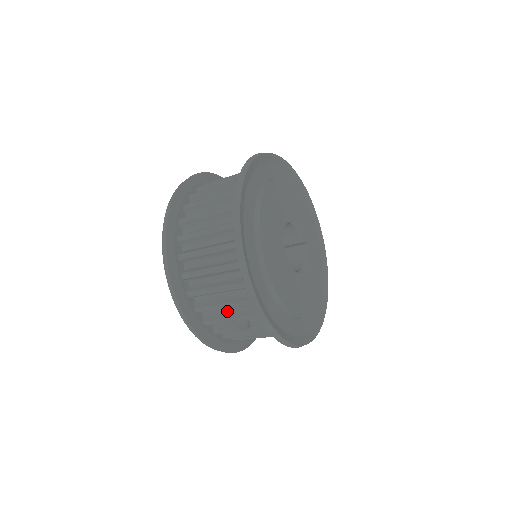
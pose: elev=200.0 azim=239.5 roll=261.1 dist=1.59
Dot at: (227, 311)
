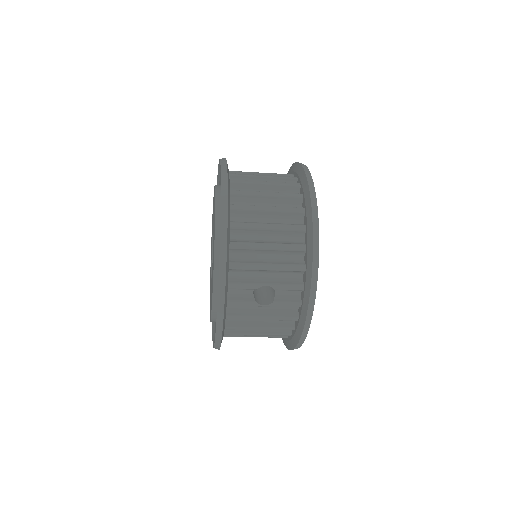
Dot at: (259, 277)
